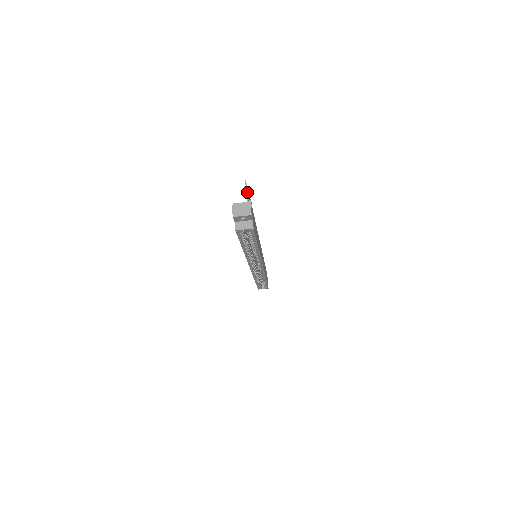
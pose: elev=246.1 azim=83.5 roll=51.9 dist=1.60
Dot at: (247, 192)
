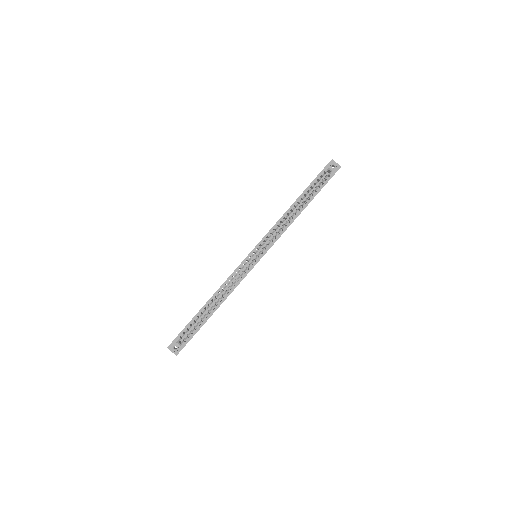
Dot at: occluded
